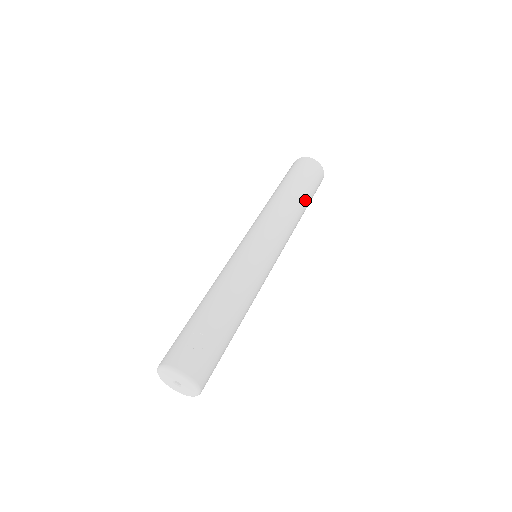
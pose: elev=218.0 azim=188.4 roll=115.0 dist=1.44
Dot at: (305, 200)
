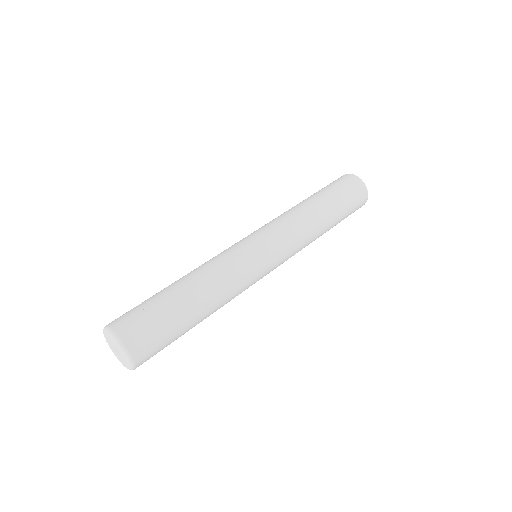
Dot at: (328, 207)
